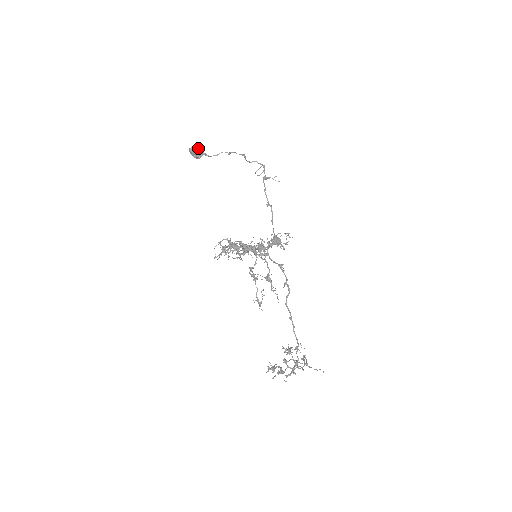
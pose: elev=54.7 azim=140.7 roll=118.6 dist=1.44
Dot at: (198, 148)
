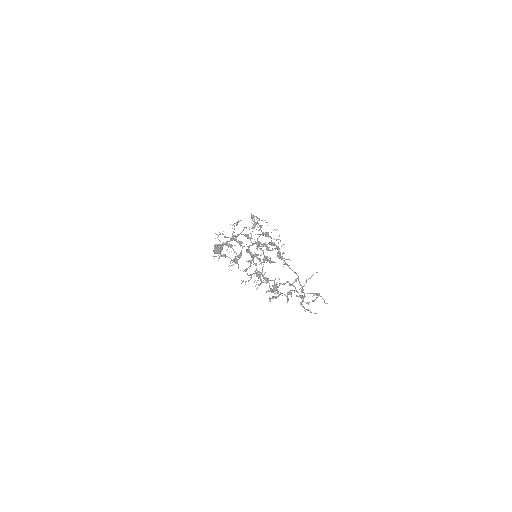
Dot at: (217, 244)
